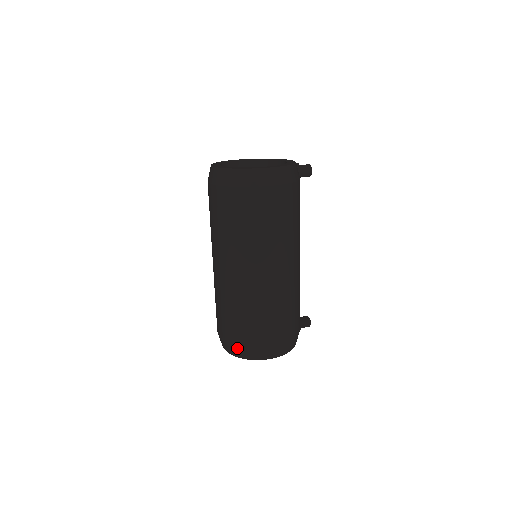
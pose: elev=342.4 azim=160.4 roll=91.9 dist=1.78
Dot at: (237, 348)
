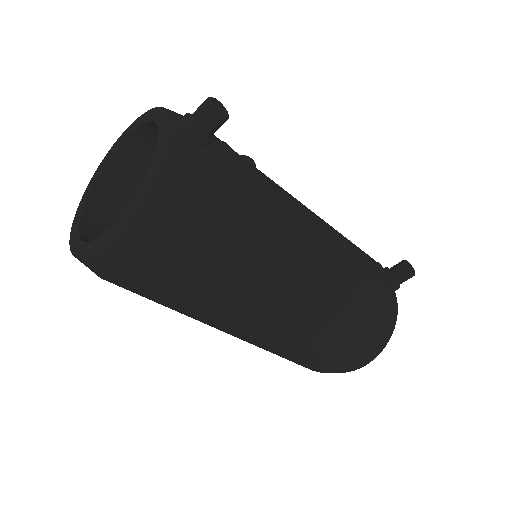
Dot at: occluded
